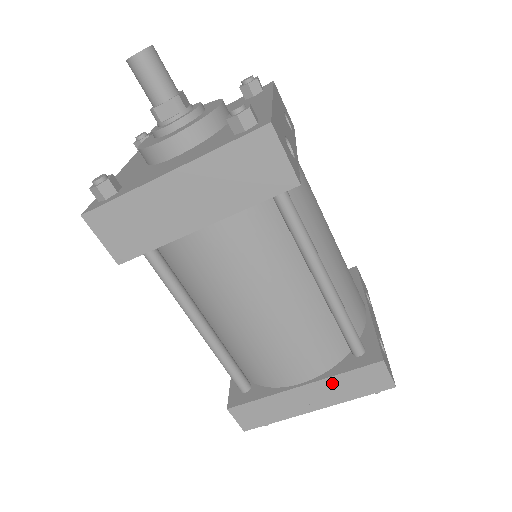
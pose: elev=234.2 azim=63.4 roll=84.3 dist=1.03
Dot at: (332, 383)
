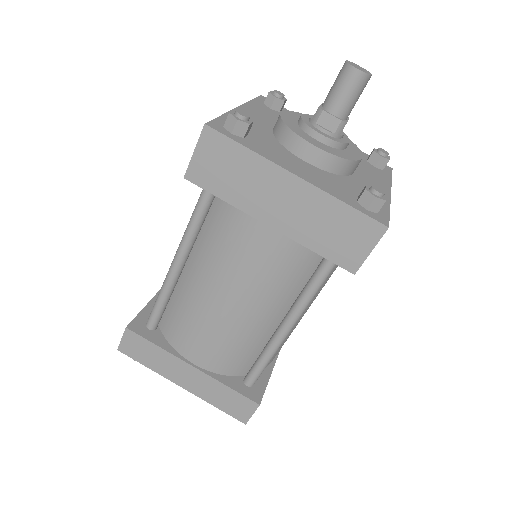
Dot at: (213, 384)
